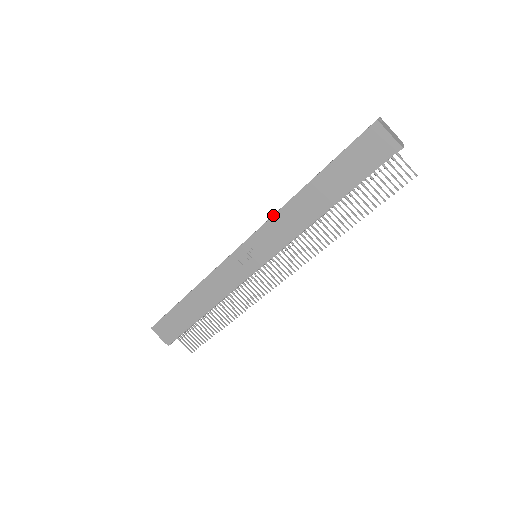
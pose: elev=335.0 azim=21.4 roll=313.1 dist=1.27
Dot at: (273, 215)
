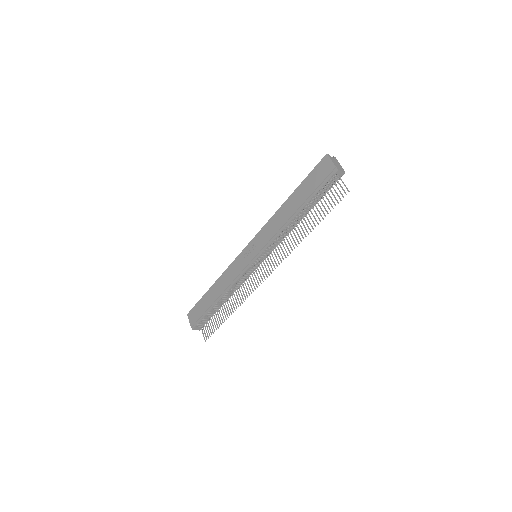
Dot at: occluded
